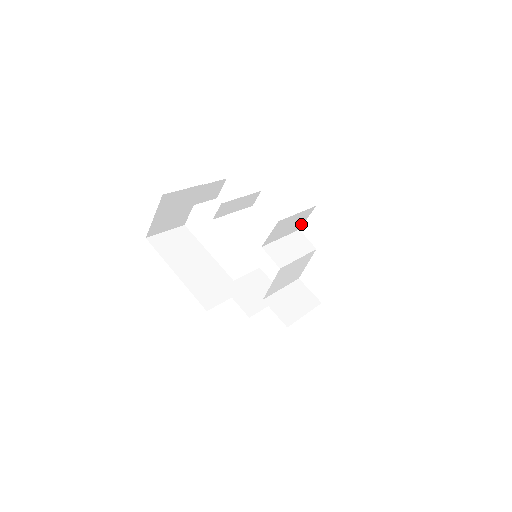
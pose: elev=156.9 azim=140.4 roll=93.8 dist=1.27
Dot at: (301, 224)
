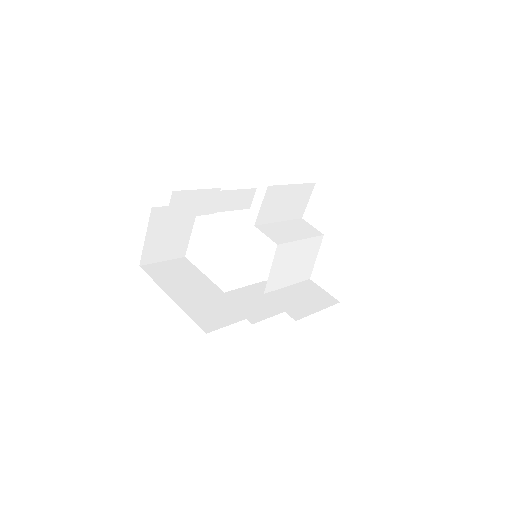
Dot at: (302, 209)
